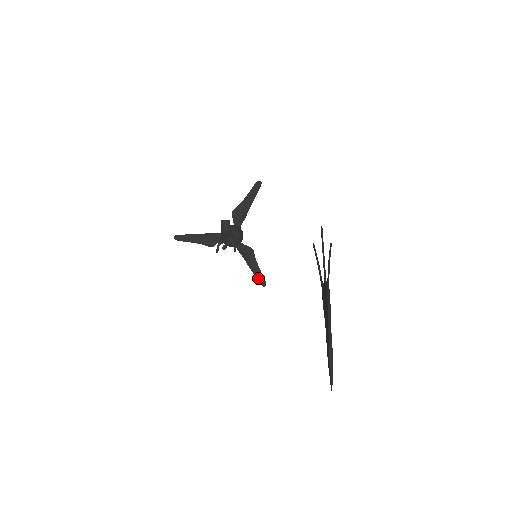
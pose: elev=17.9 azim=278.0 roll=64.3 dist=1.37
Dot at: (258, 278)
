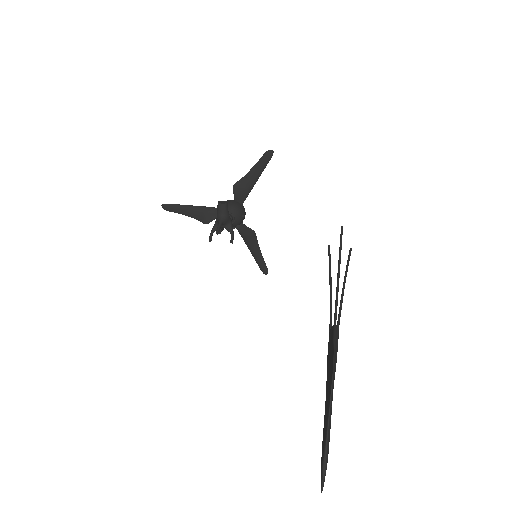
Dot at: (259, 264)
